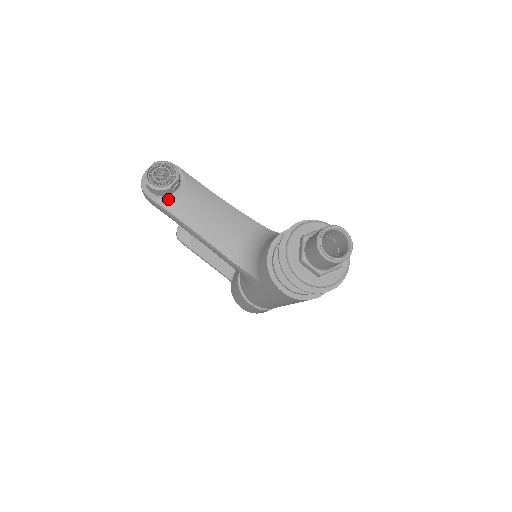
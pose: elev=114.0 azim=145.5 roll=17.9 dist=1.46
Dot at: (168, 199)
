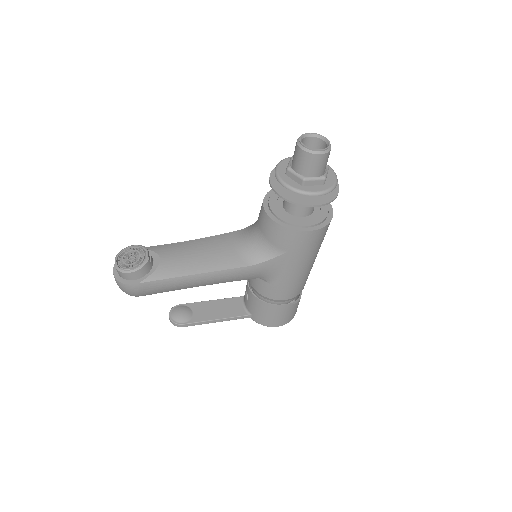
Dot at: (154, 271)
